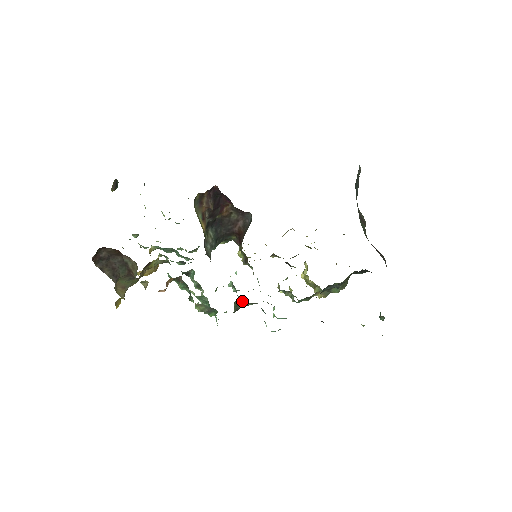
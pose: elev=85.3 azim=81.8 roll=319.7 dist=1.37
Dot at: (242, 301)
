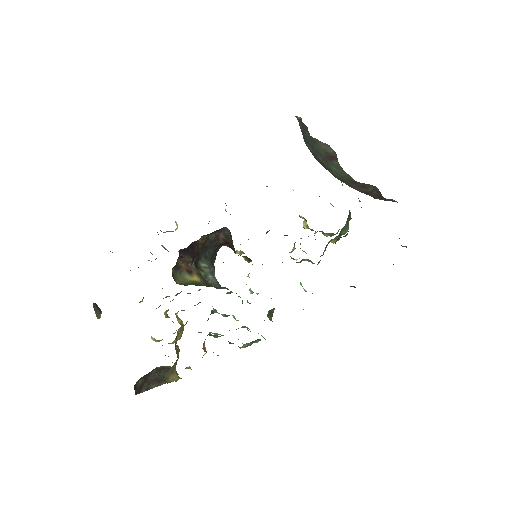
Dot at: occluded
